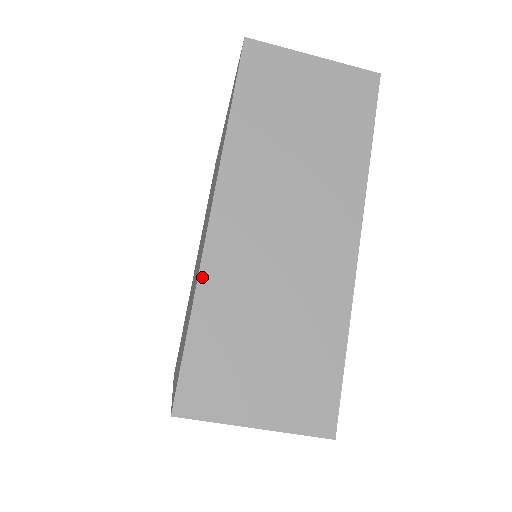
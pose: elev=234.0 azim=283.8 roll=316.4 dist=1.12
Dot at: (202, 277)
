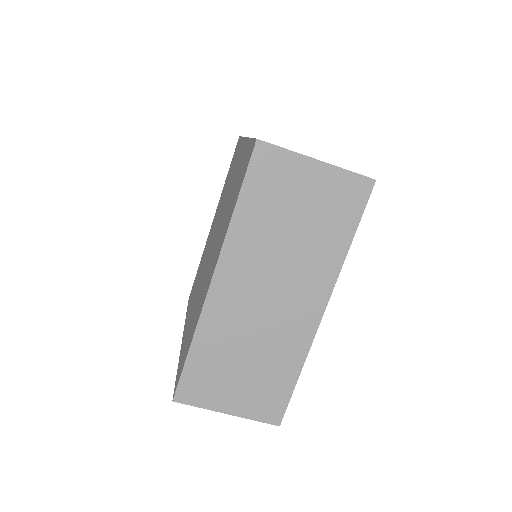
Dot at: occluded
